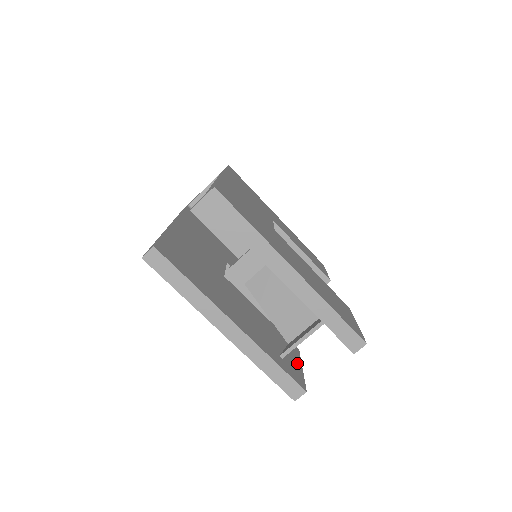
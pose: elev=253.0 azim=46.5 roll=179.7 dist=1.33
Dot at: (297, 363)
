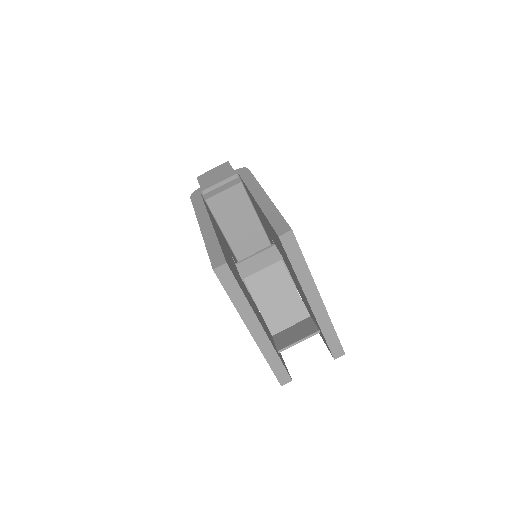
Dot at: (280, 354)
